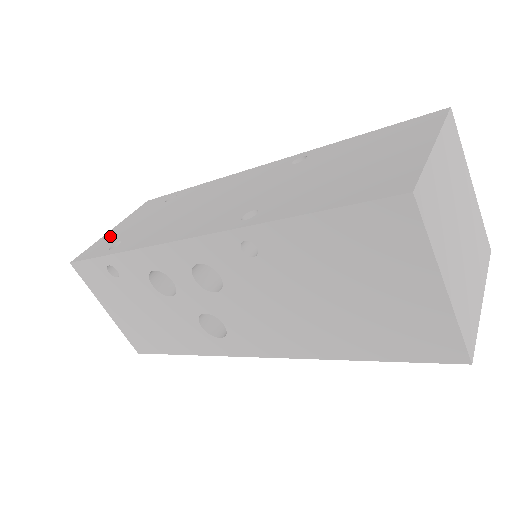
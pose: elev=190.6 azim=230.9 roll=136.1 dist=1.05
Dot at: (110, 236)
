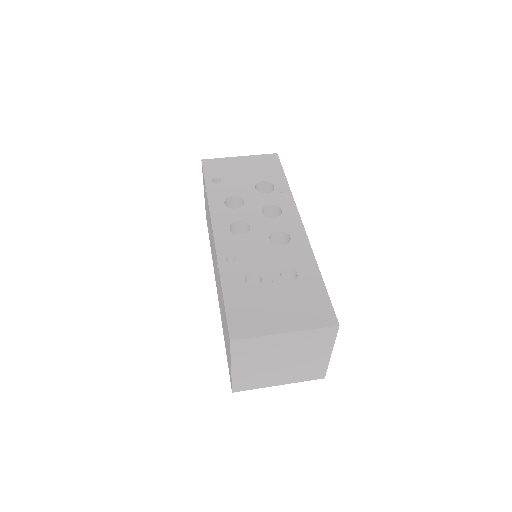
Dot at: occluded
